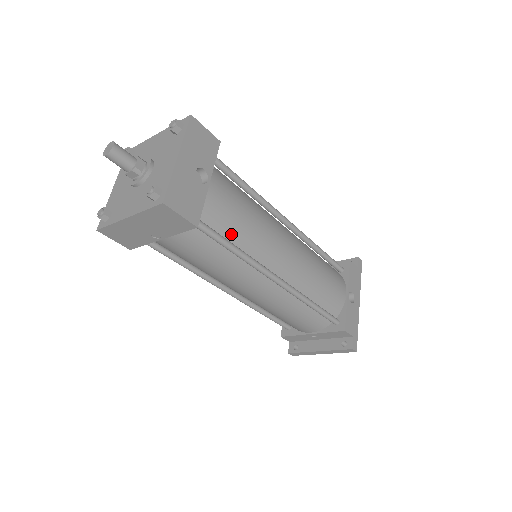
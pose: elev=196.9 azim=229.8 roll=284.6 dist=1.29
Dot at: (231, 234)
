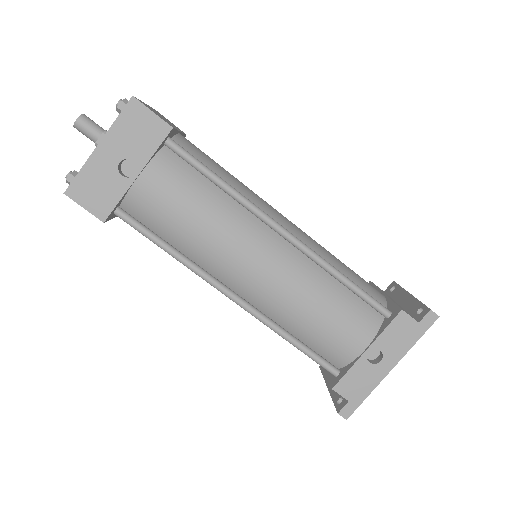
Dot at: (168, 233)
